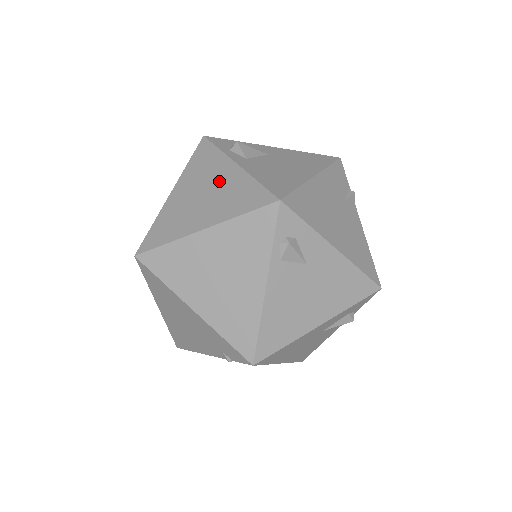
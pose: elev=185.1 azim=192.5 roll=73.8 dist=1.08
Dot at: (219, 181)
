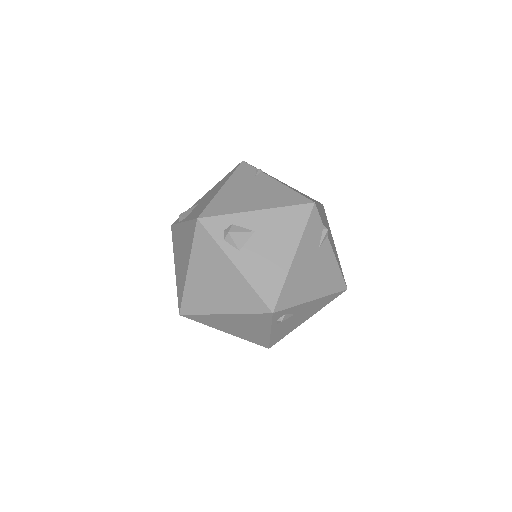
Dot at: (224, 276)
